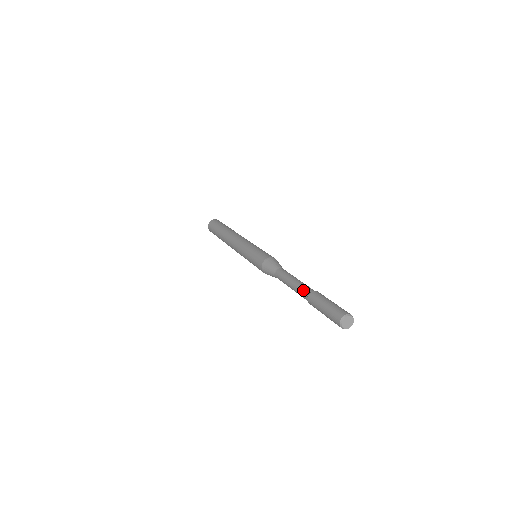
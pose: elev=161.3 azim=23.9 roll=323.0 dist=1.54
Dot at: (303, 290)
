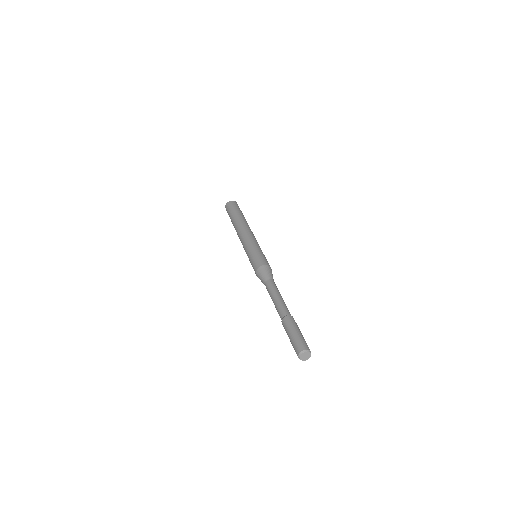
Dot at: (279, 315)
